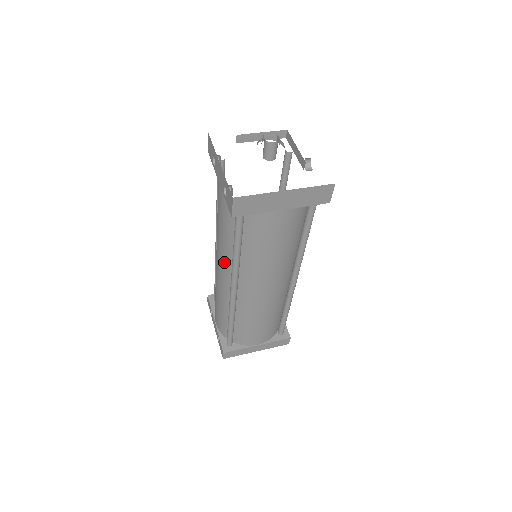
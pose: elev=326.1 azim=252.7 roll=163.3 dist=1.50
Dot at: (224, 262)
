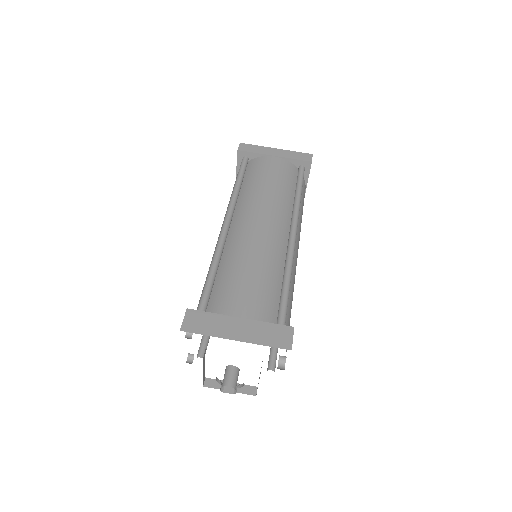
Dot at: occluded
